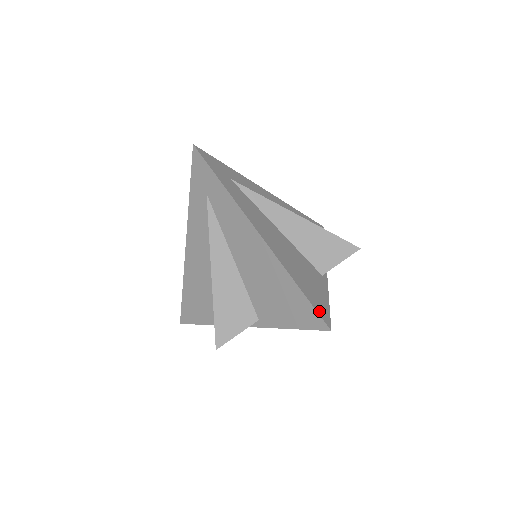
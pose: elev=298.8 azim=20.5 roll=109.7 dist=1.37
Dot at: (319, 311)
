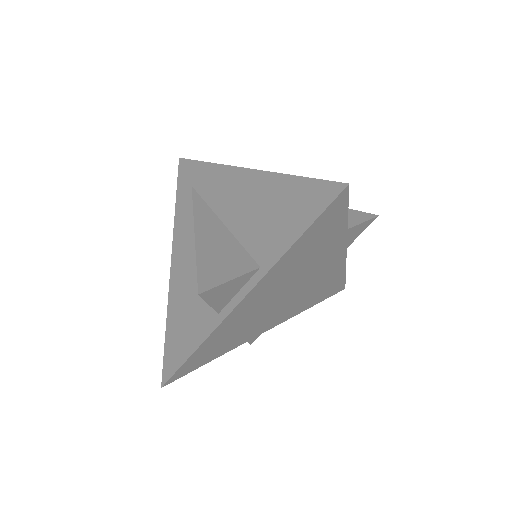
Dot at: (329, 185)
